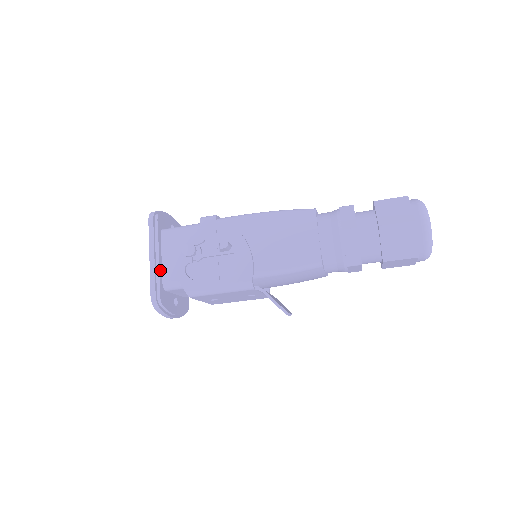
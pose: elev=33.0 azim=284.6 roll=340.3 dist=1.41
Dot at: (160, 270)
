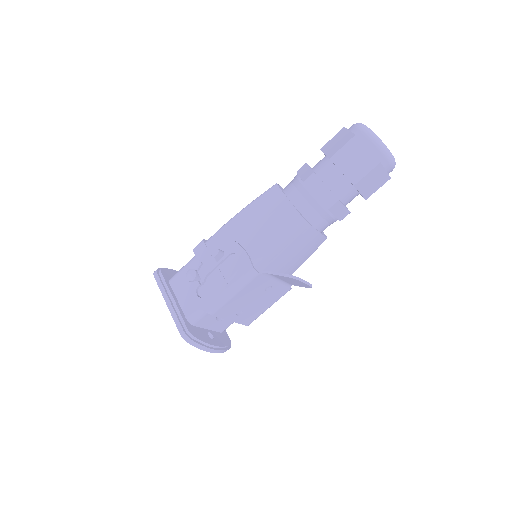
Dot at: (179, 309)
